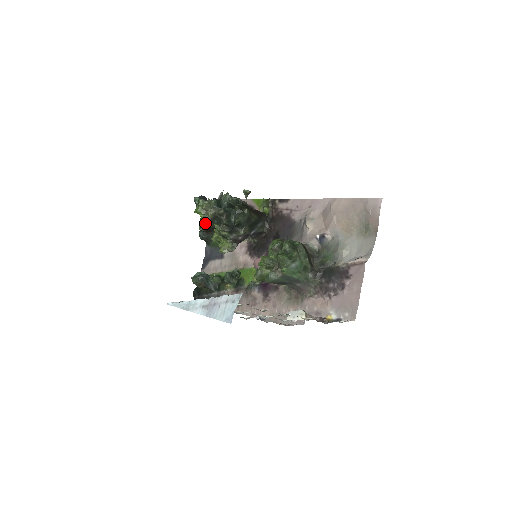
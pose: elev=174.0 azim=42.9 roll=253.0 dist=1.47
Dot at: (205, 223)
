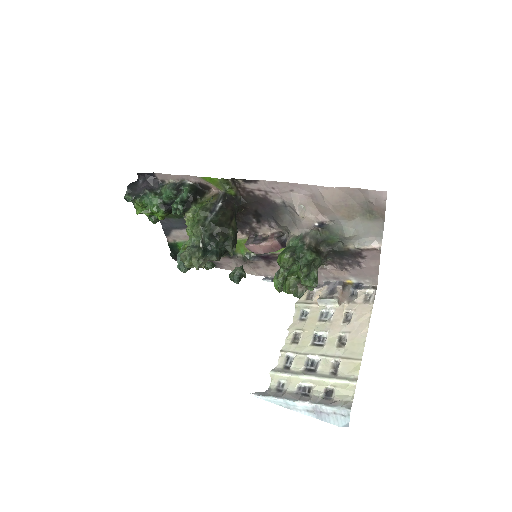
Dot at: occluded
